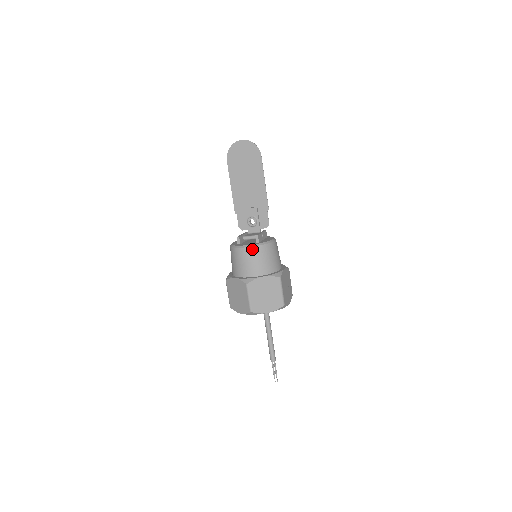
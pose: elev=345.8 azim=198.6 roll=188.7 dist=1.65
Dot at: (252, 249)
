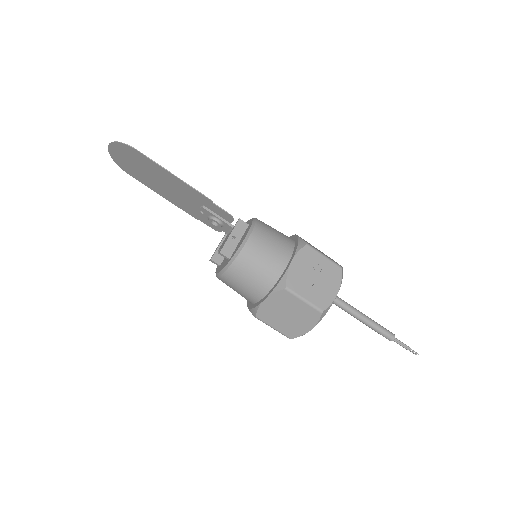
Dot at: (226, 276)
